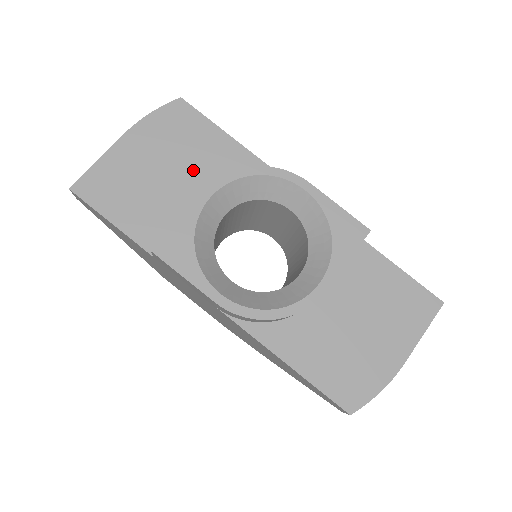
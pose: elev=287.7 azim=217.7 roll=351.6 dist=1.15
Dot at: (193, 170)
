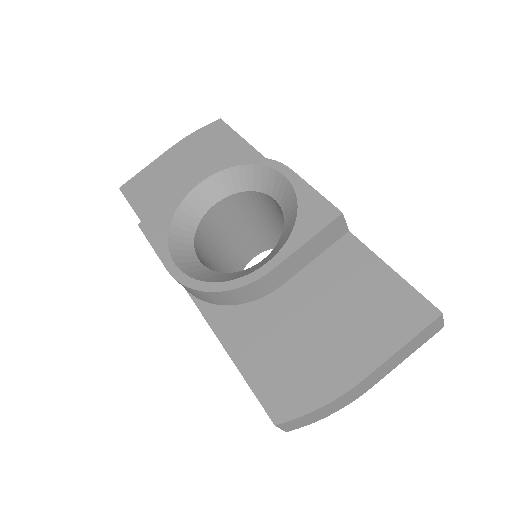
Dot at: occluded
